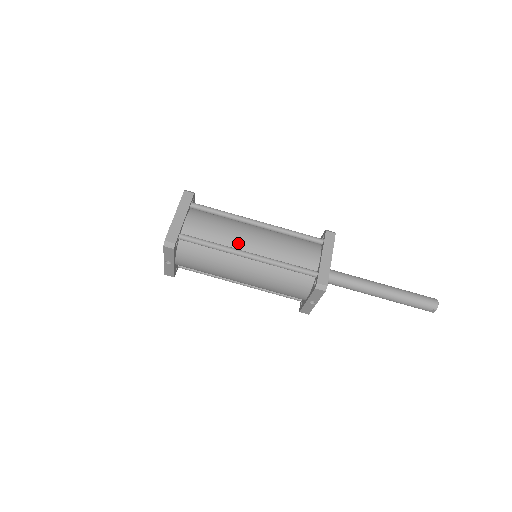
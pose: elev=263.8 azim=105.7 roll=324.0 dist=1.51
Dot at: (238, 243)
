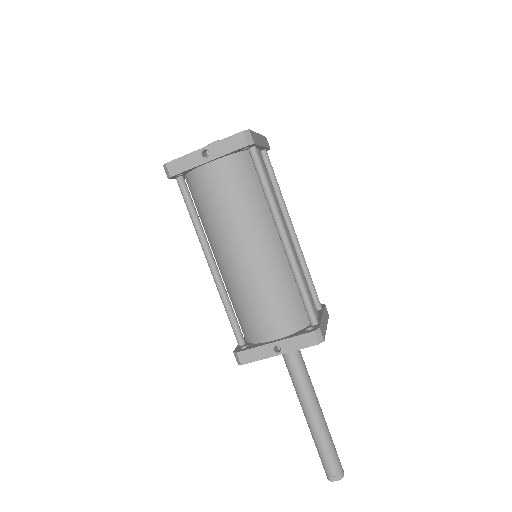
Dot at: occluded
